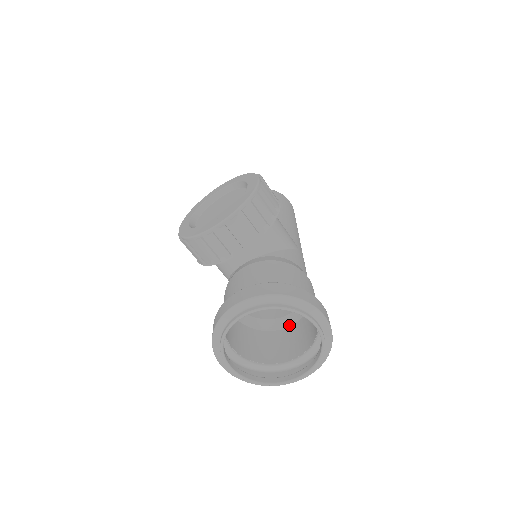
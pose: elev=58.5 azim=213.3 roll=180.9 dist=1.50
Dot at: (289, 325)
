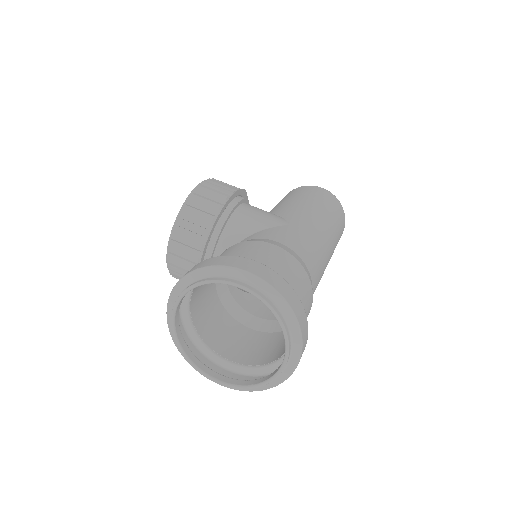
Dot at: occluded
